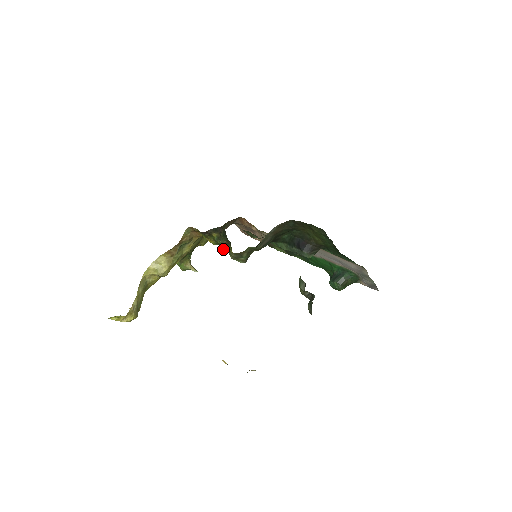
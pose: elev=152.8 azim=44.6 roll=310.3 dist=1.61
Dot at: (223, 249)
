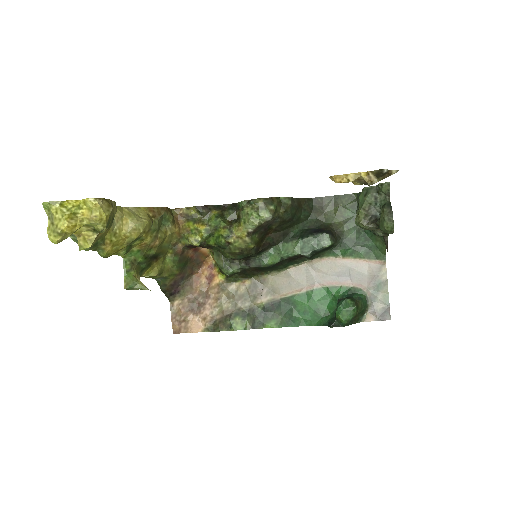
Dot at: (223, 229)
